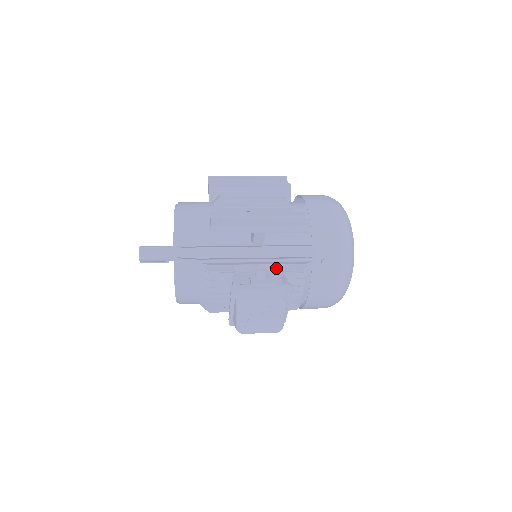
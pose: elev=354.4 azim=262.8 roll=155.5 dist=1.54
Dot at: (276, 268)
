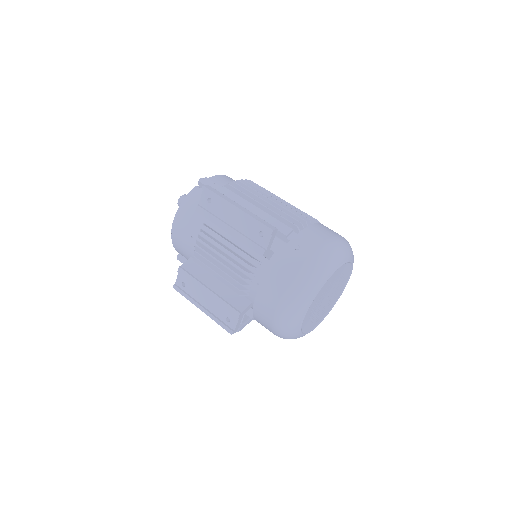
Dot at: occluded
